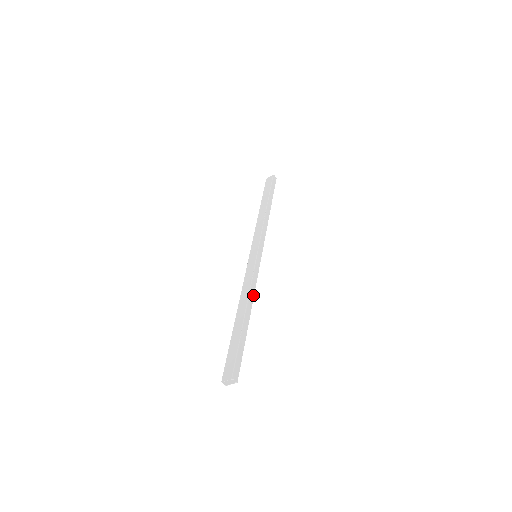
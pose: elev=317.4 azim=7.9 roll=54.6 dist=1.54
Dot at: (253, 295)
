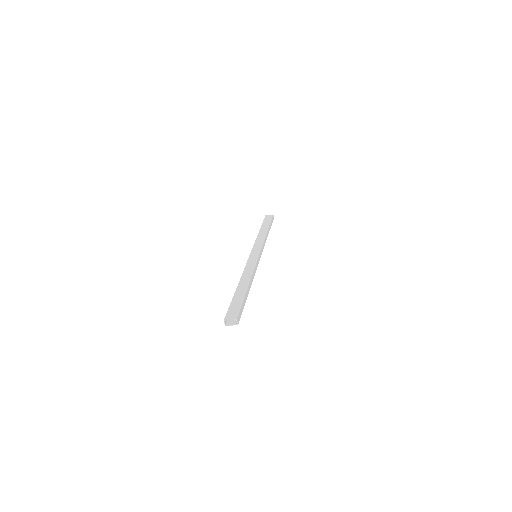
Dot at: (253, 277)
